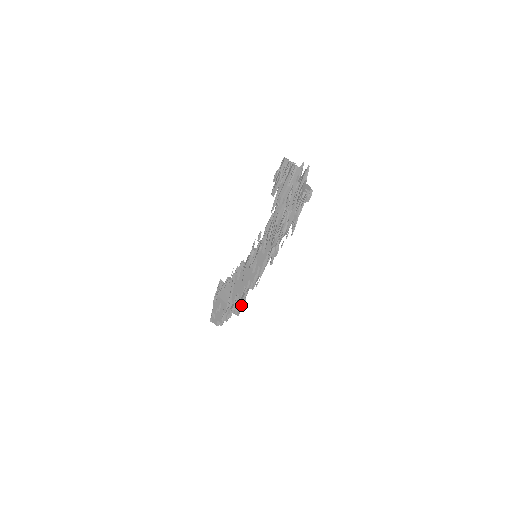
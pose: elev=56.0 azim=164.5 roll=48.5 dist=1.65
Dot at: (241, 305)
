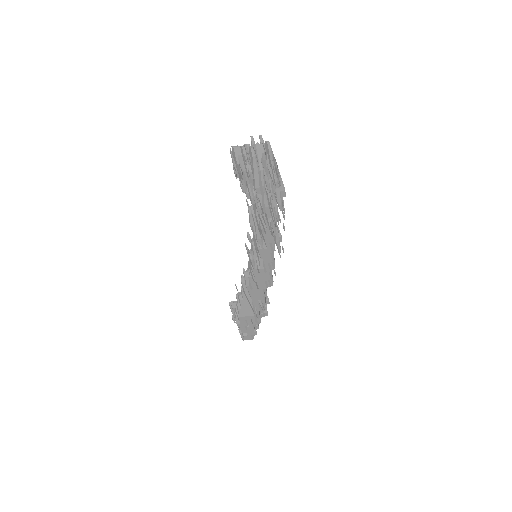
Dot at: (265, 305)
